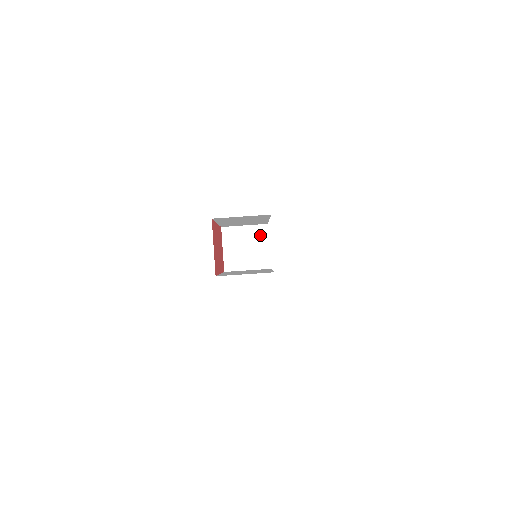
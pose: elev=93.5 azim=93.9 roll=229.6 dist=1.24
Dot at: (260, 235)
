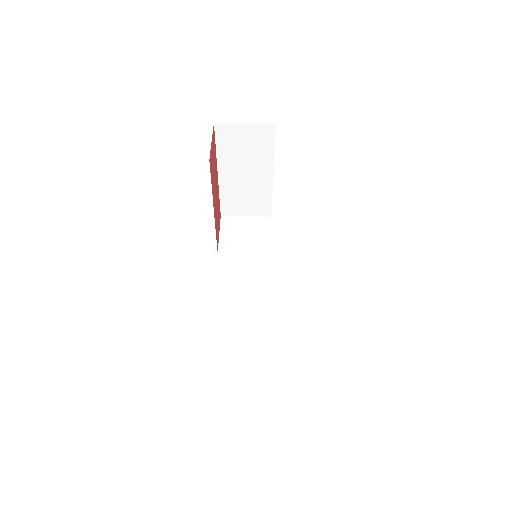
Dot at: (262, 225)
